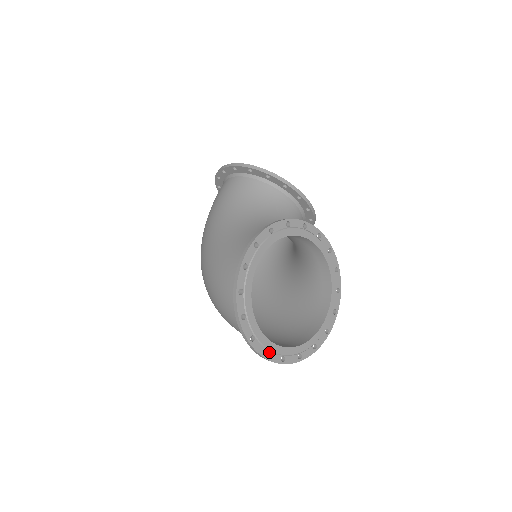
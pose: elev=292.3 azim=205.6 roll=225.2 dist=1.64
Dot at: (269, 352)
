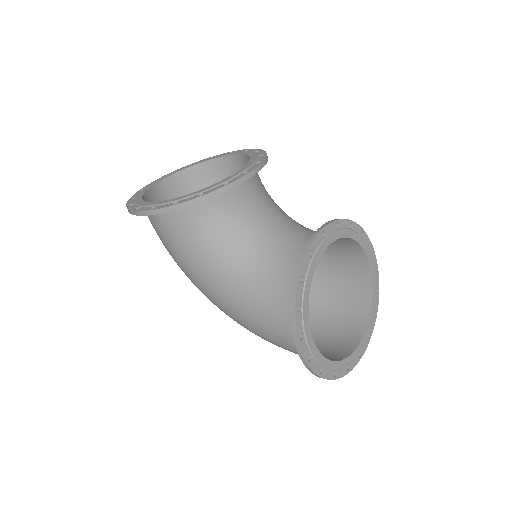
Dot at: (360, 351)
